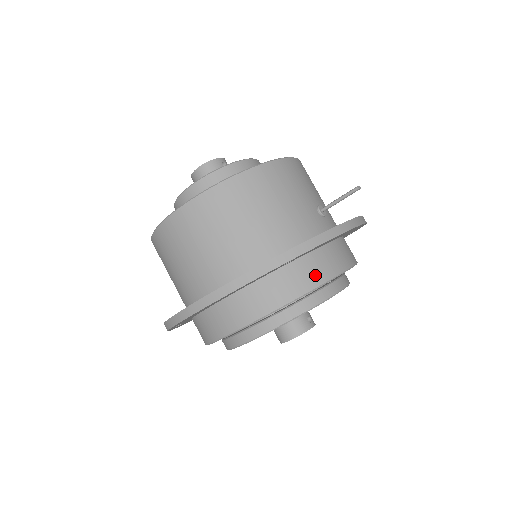
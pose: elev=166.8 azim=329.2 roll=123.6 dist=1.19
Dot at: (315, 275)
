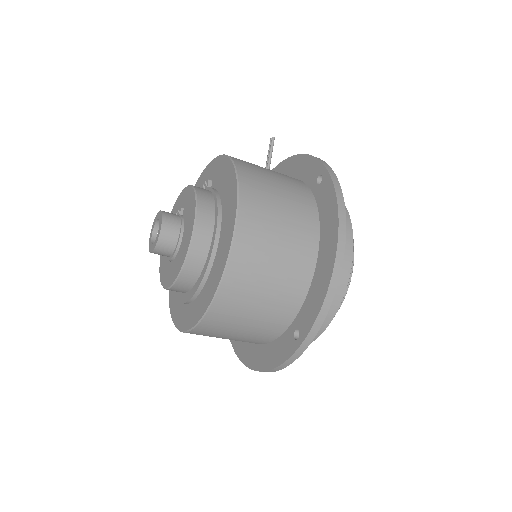
Dot at: occluded
